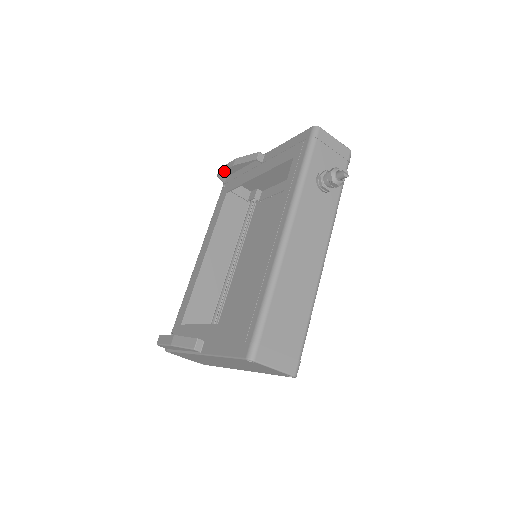
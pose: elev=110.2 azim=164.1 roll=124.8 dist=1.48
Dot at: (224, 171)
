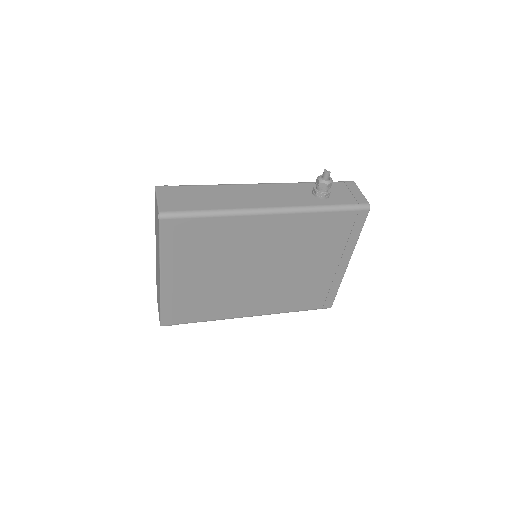
Dot at: occluded
